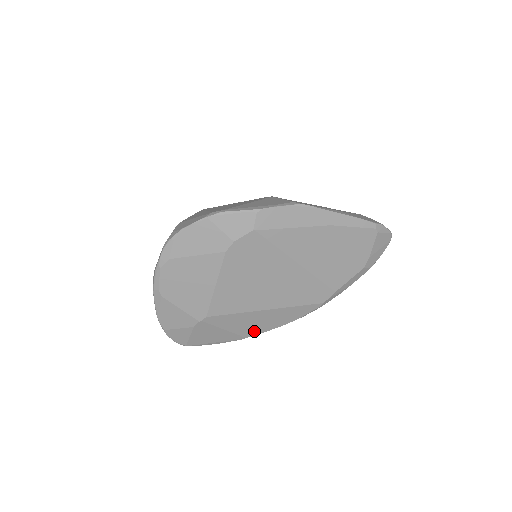
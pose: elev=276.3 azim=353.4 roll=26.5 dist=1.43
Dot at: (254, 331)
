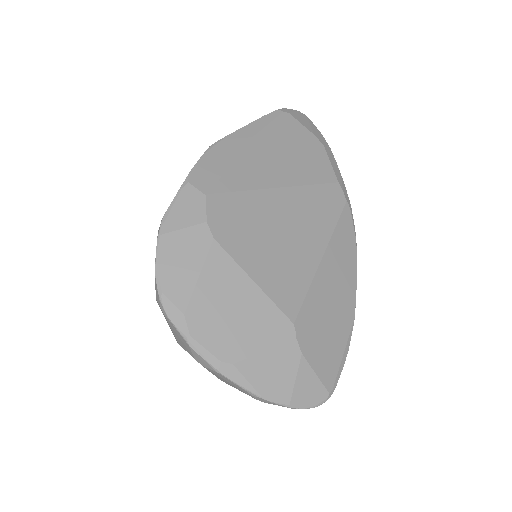
Dot at: (349, 295)
